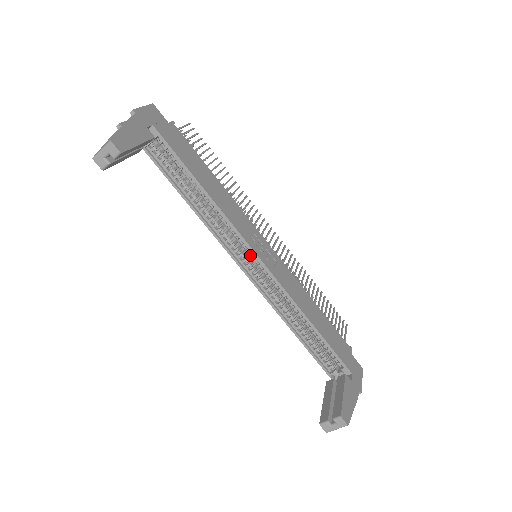
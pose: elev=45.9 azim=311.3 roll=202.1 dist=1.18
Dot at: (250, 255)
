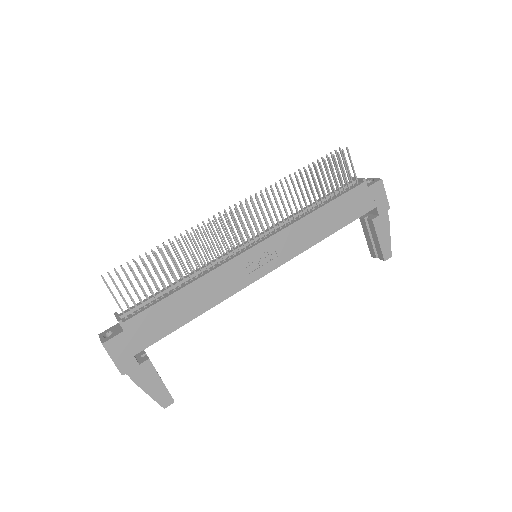
Dot at: occluded
